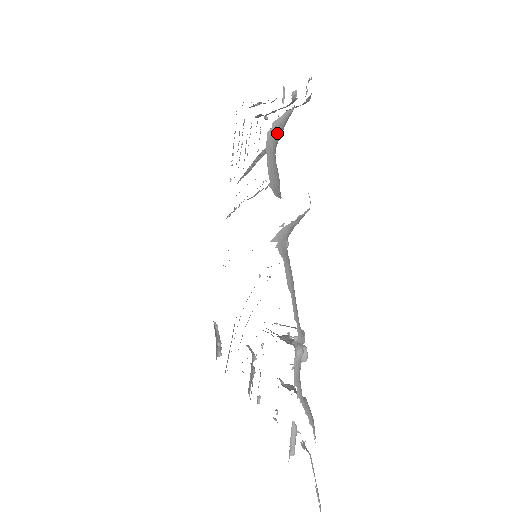
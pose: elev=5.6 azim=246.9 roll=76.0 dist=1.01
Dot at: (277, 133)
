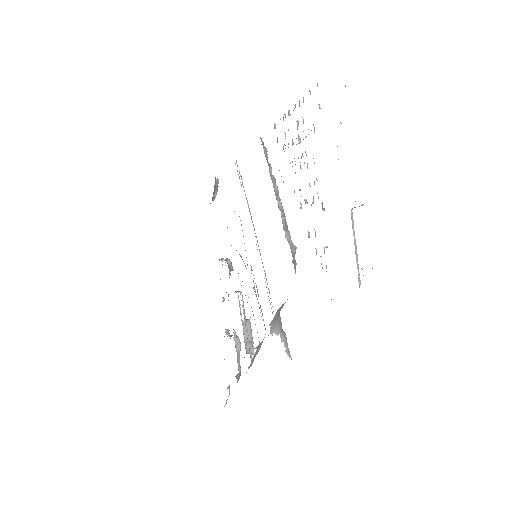
Dot at: occluded
